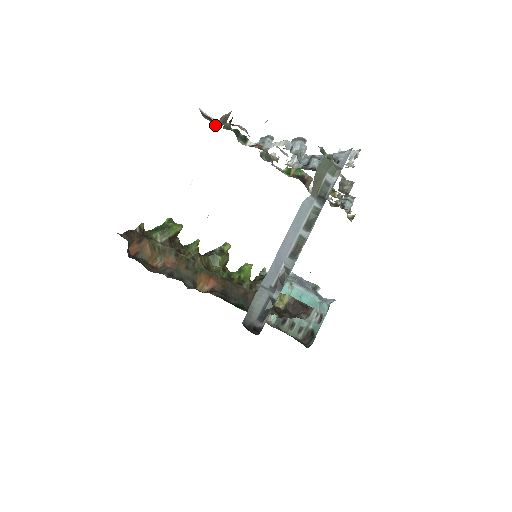
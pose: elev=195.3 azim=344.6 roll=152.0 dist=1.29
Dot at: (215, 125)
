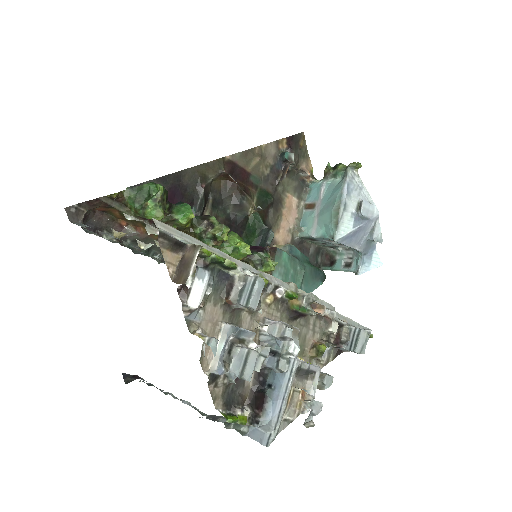
Dot at: (178, 252)
